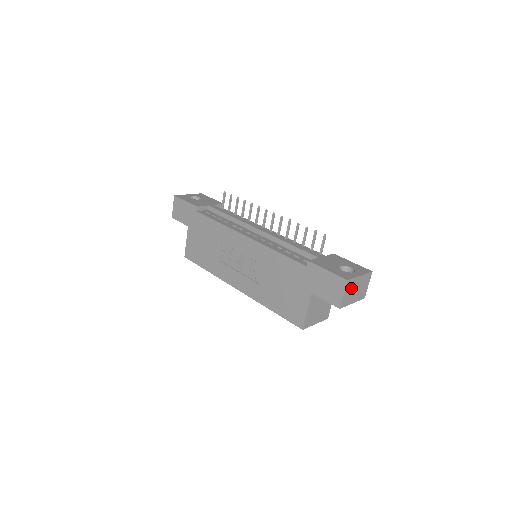
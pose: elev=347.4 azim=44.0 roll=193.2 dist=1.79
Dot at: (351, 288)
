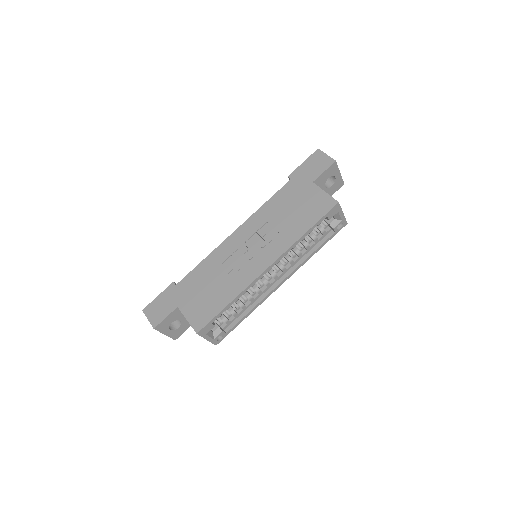
Dot at: occluded
